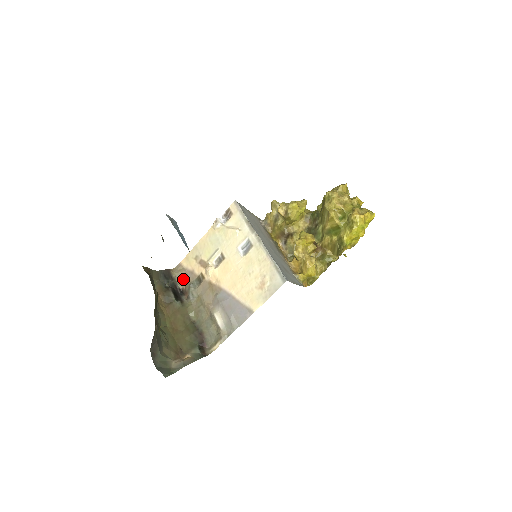
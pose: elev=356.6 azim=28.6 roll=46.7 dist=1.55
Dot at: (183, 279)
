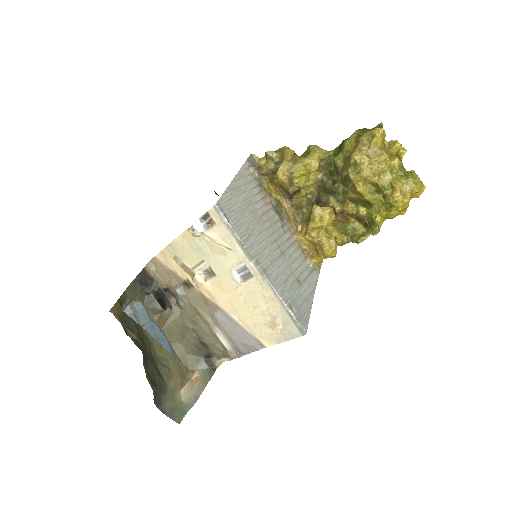
Dot at: (165, 278)
